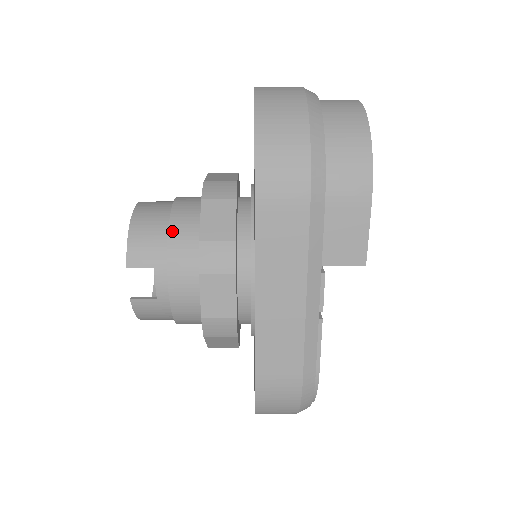
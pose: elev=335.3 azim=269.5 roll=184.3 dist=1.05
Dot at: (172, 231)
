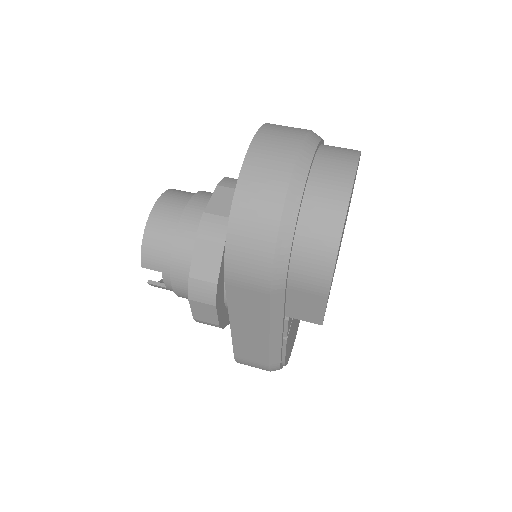
Dot at: (175, 250)
